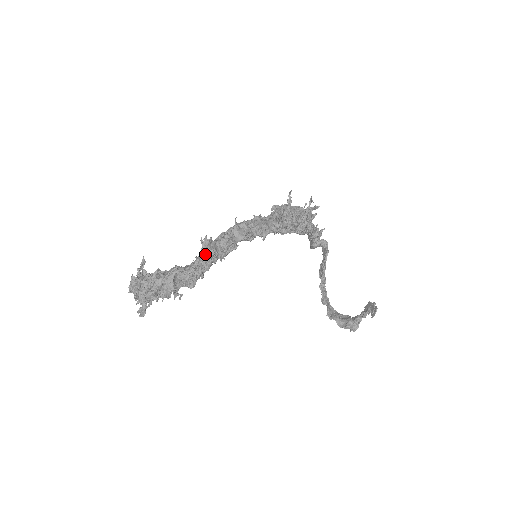
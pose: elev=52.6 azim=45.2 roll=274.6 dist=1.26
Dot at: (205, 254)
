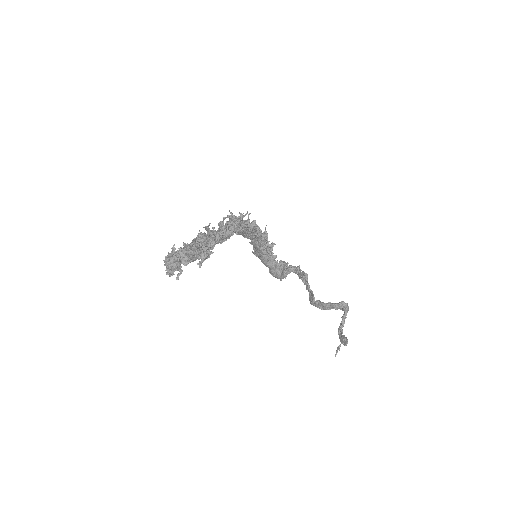
Dot at: (233, 219)
